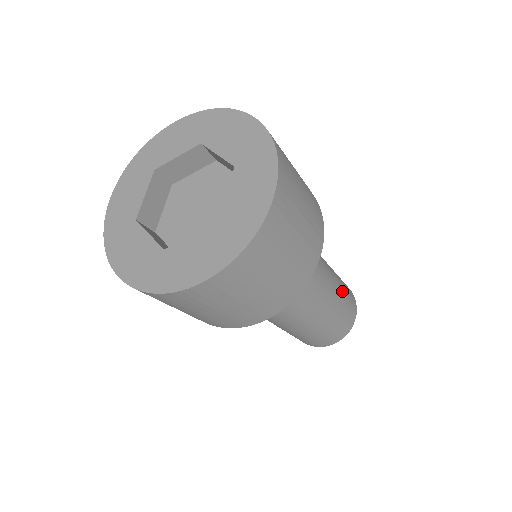
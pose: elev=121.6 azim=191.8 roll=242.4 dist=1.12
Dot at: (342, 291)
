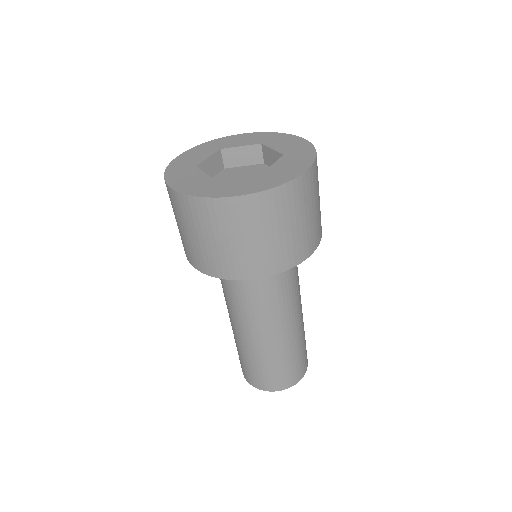
Dot at: occluded
